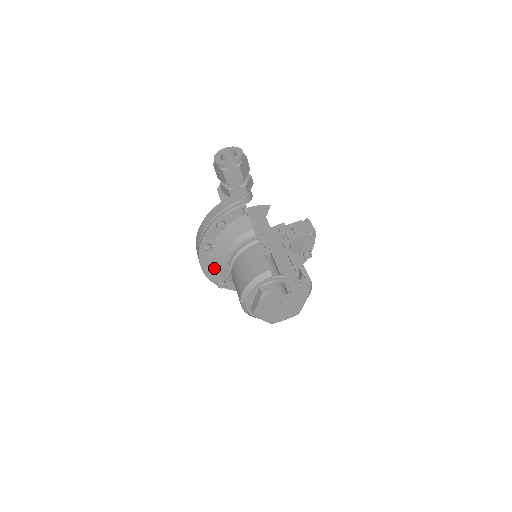
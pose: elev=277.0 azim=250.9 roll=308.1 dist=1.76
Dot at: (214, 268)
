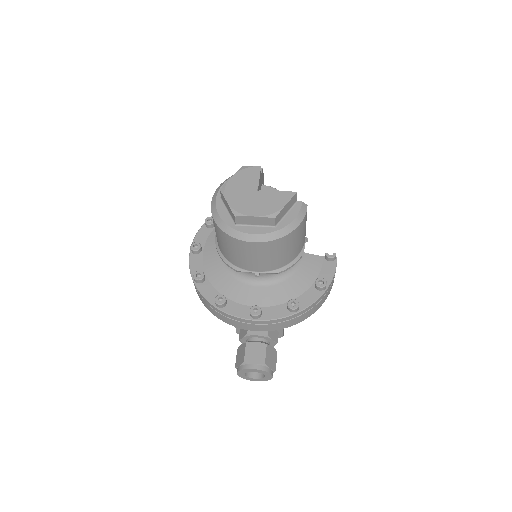
Dot at: (203, 255)
